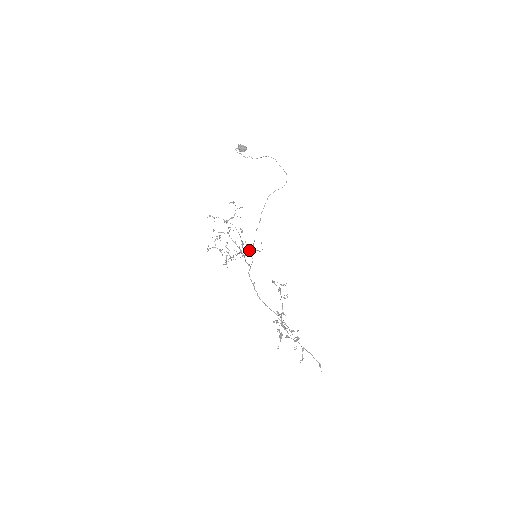
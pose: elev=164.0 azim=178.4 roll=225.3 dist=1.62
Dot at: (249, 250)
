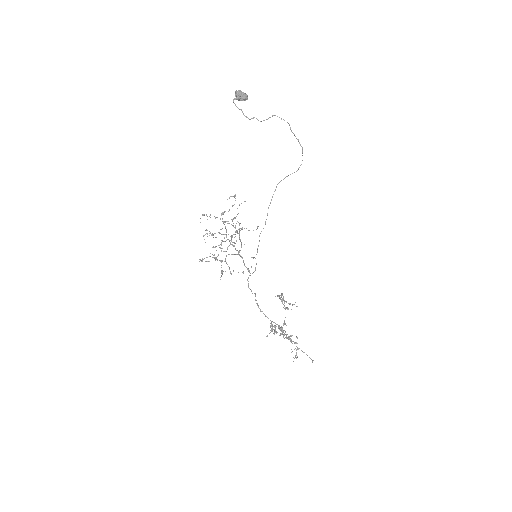
Dot at: occluded
